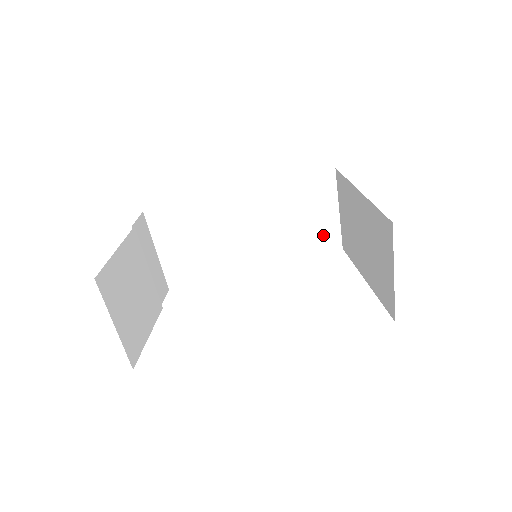
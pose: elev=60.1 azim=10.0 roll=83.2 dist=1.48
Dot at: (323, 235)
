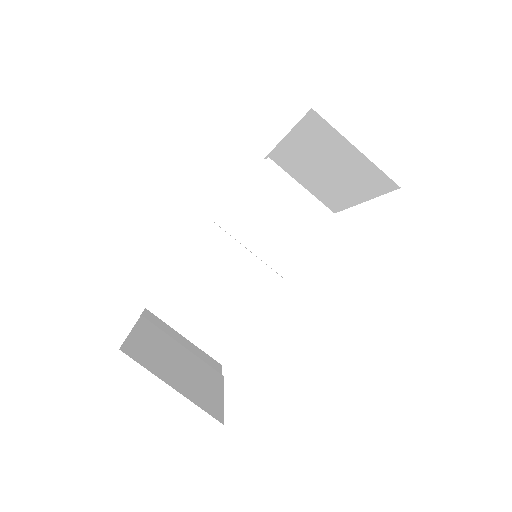
Dot at: (291, 195)
